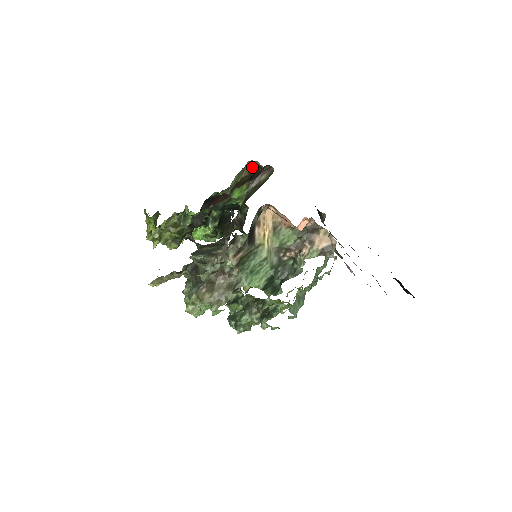
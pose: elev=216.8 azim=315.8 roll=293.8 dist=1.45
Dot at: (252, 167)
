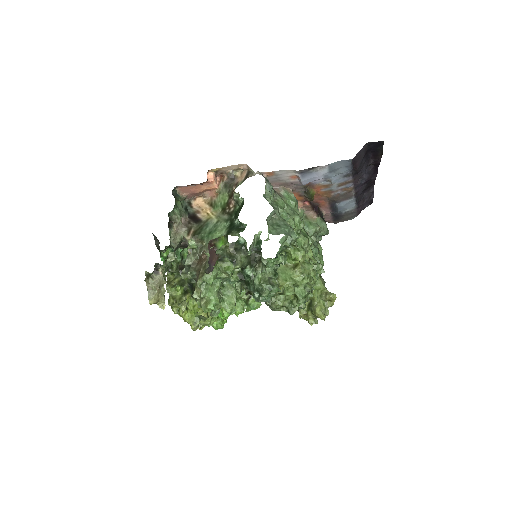
Dot at: occluded
